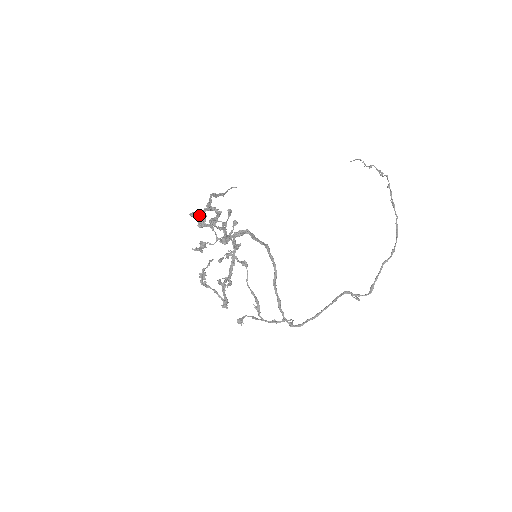
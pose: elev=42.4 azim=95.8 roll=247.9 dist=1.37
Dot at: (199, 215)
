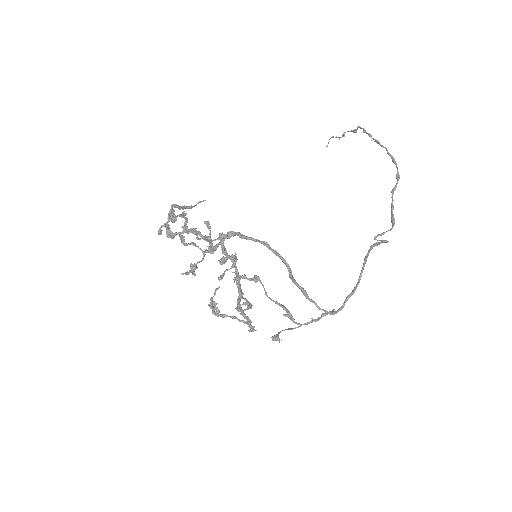
Dot at: (165, 227)
